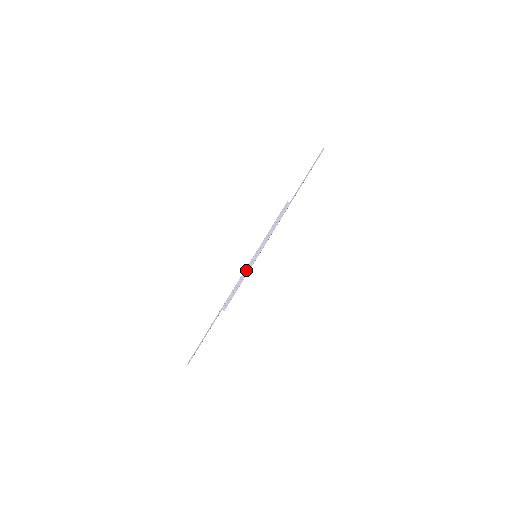
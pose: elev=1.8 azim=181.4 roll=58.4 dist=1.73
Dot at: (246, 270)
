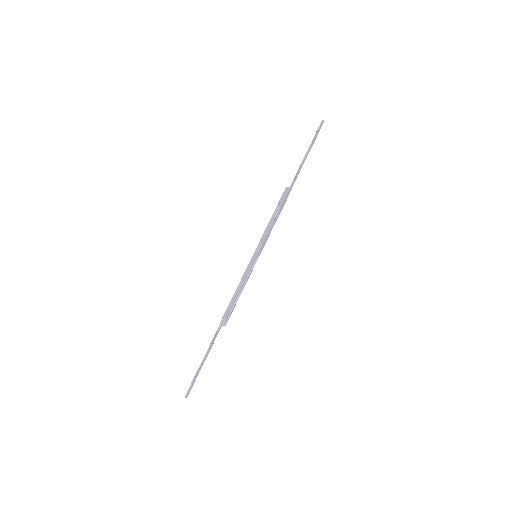
Dot at: (245, 274)
